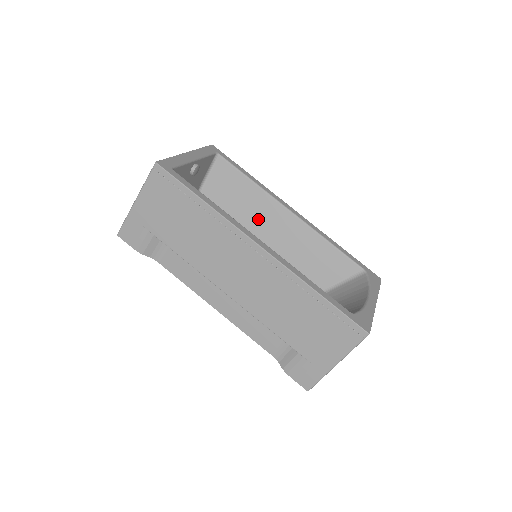
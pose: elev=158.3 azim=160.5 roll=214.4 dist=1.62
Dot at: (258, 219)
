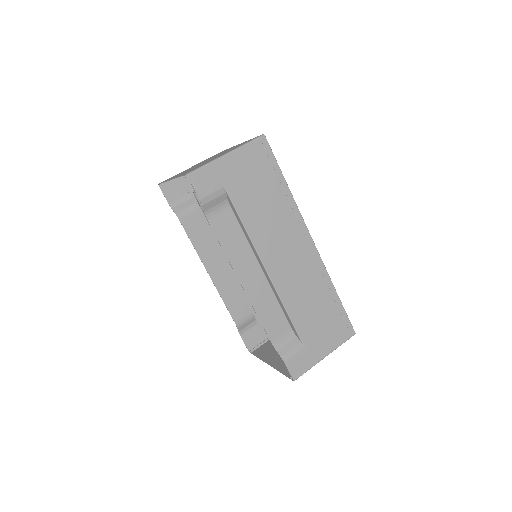
Dot at: occluded
